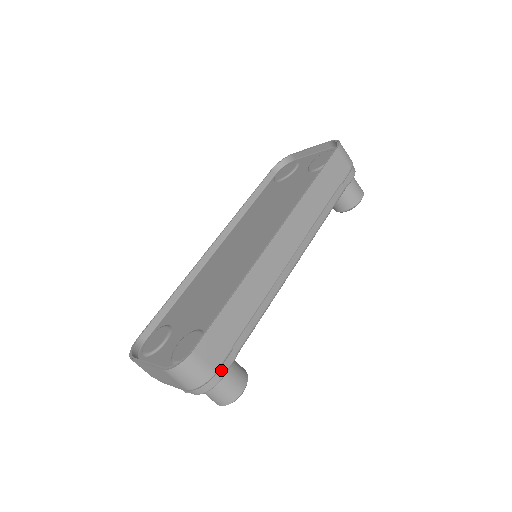
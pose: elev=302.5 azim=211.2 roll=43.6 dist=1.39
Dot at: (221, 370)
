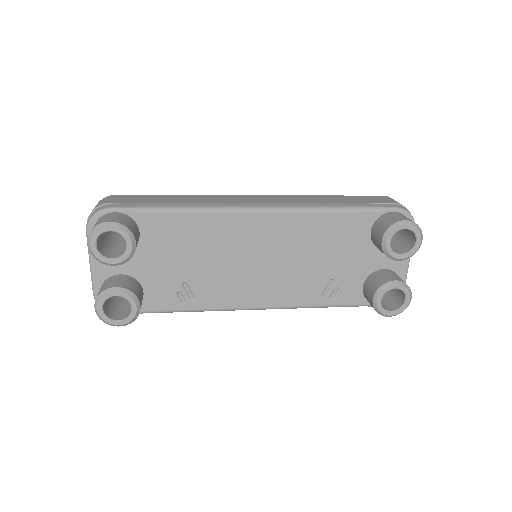
Dot at: (114, 205)
